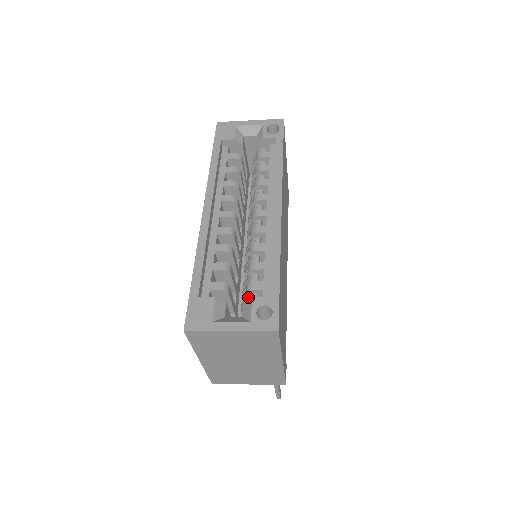
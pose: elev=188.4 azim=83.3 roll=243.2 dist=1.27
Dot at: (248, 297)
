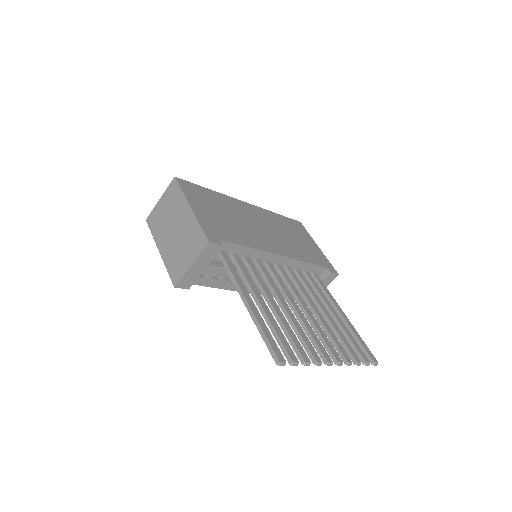
Dot at: occluded
